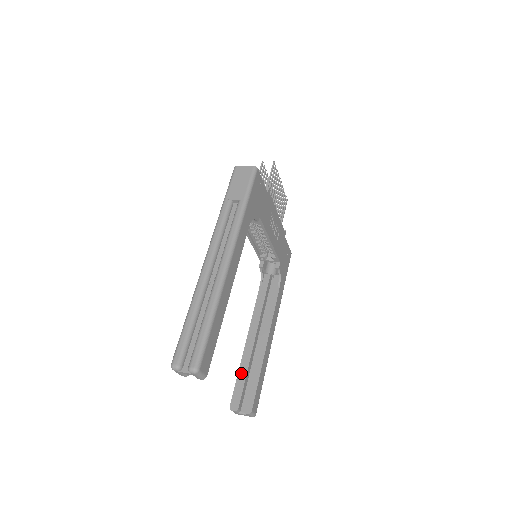
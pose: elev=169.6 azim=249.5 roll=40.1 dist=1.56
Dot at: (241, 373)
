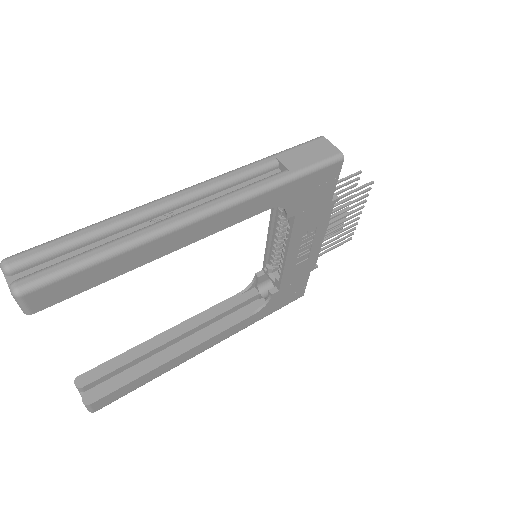
Dot at: (125, 356)
